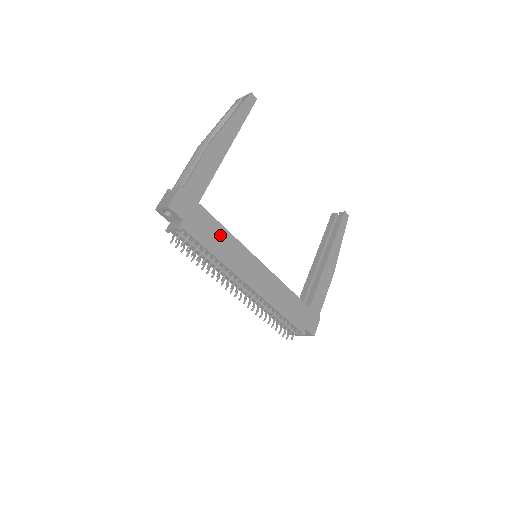
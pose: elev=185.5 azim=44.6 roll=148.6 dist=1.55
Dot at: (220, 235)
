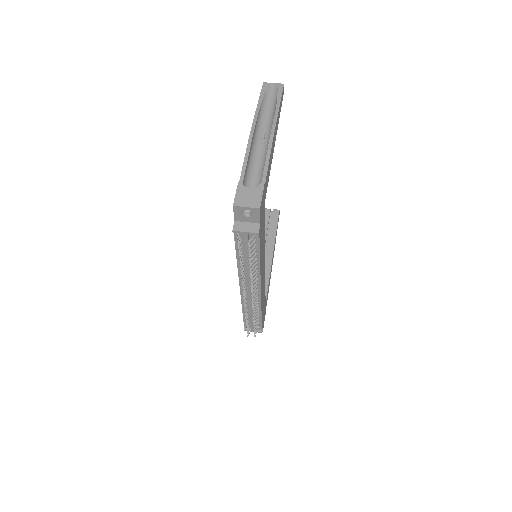
Dot at: (263, 238)
